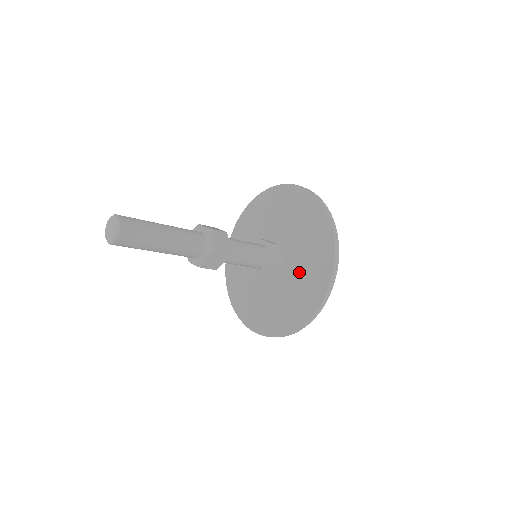
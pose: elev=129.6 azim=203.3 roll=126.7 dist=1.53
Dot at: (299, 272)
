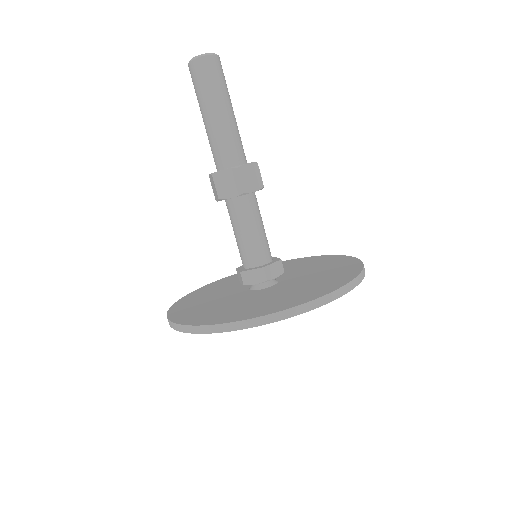
Dot at: (311, 277)
